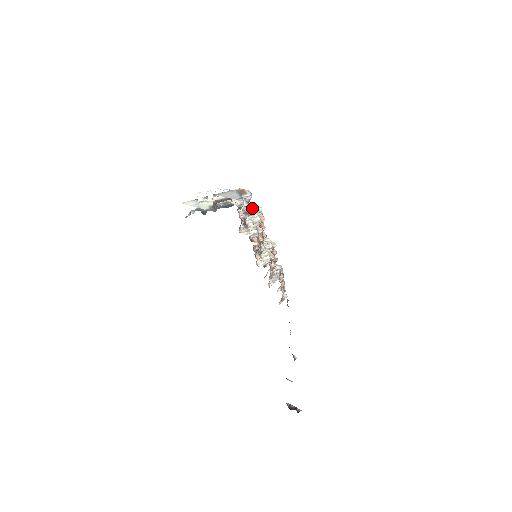
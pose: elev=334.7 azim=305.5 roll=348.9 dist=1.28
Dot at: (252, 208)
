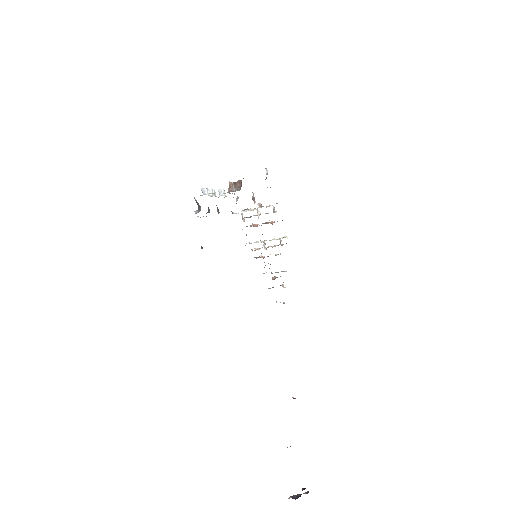
Dot at: occluded
